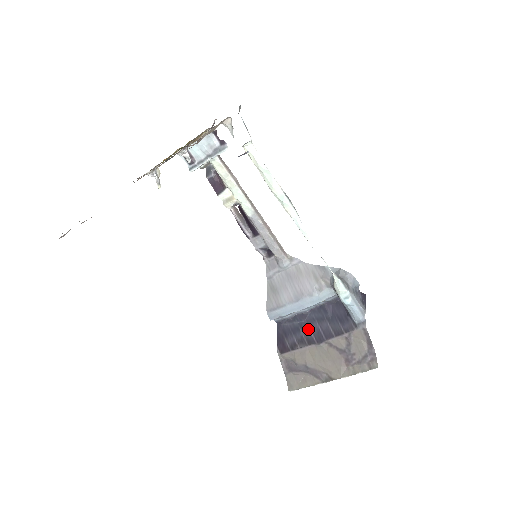
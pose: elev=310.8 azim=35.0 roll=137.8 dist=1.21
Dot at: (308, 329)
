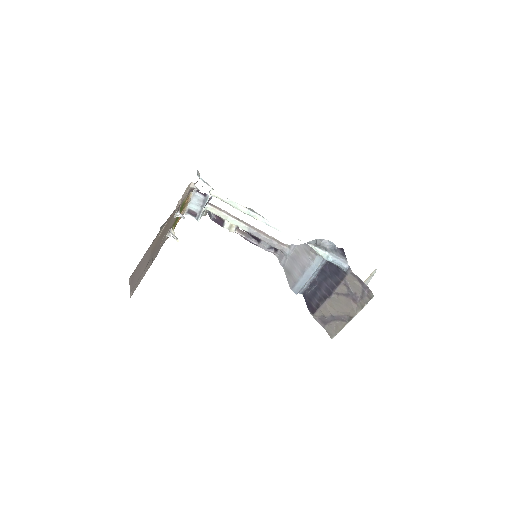
Dot at: (321, 289)
